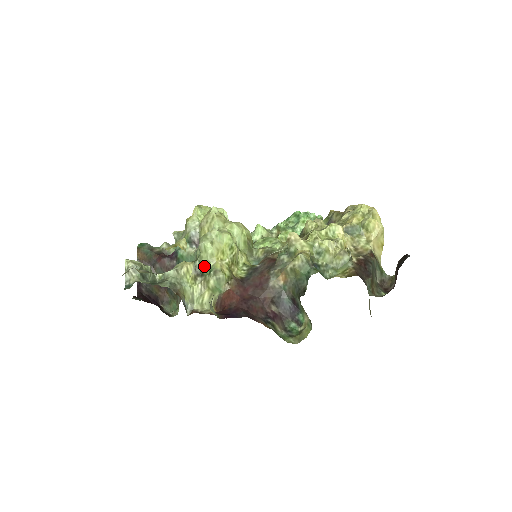
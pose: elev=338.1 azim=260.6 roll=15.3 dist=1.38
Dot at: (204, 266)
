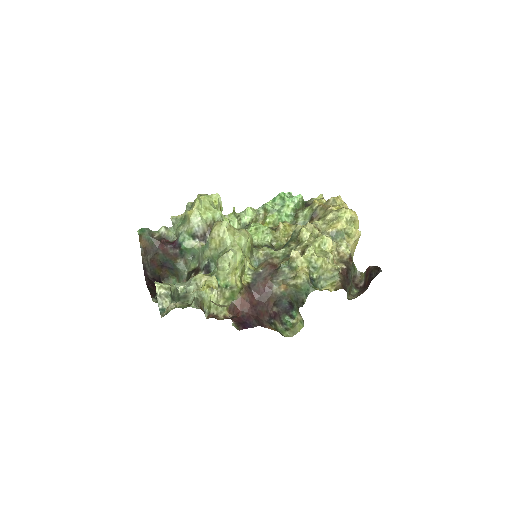
Dot at: (220, 280)
